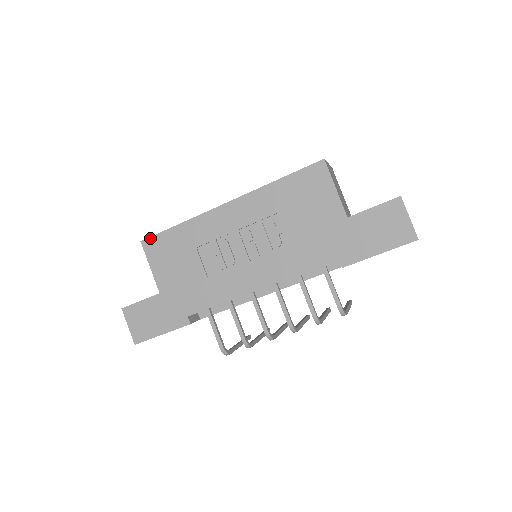
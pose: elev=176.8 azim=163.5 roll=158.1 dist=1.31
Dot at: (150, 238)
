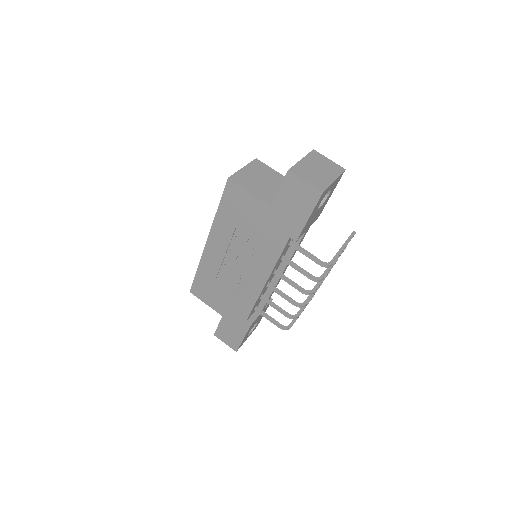
Dot at: (192, 287)
